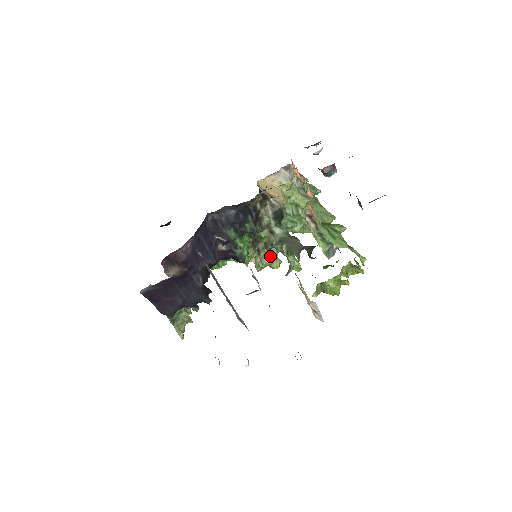
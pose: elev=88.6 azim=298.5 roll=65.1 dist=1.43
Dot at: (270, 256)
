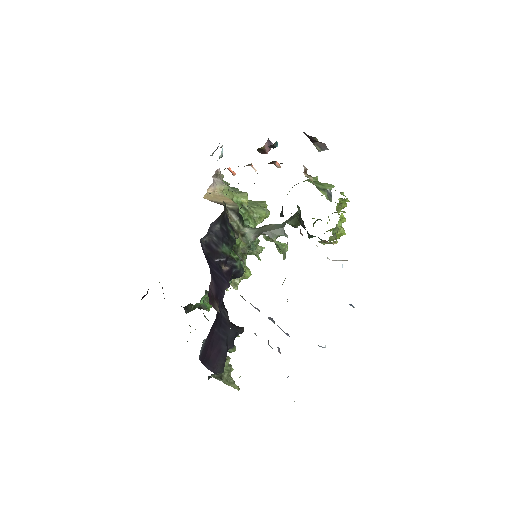
Dot at: occluded
